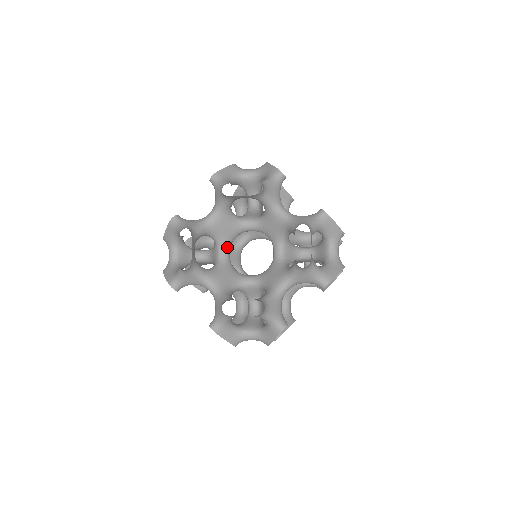
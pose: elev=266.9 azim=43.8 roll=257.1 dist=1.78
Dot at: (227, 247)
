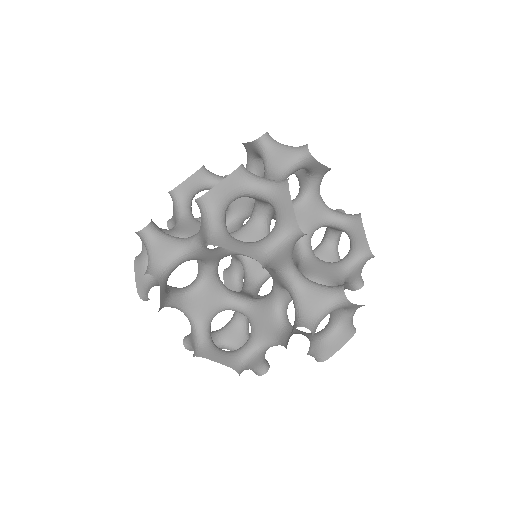
Dot at: (214, 265)
